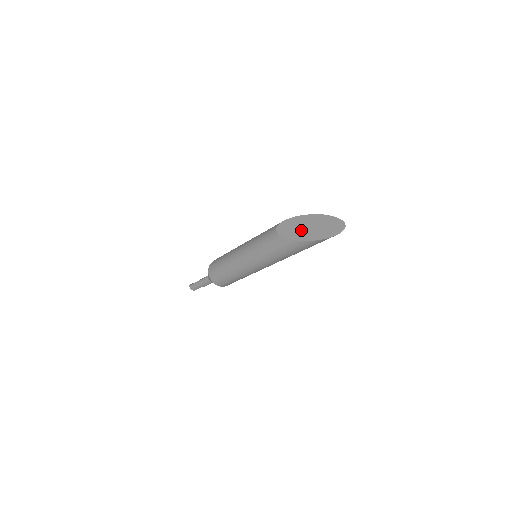
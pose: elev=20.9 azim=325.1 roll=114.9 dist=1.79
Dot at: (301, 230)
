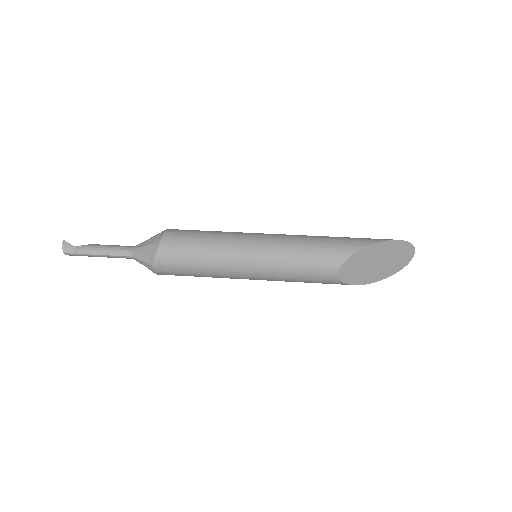
Dot at: (369, 270)
